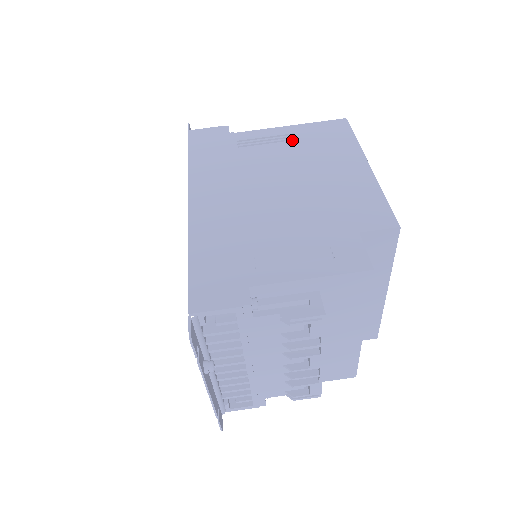
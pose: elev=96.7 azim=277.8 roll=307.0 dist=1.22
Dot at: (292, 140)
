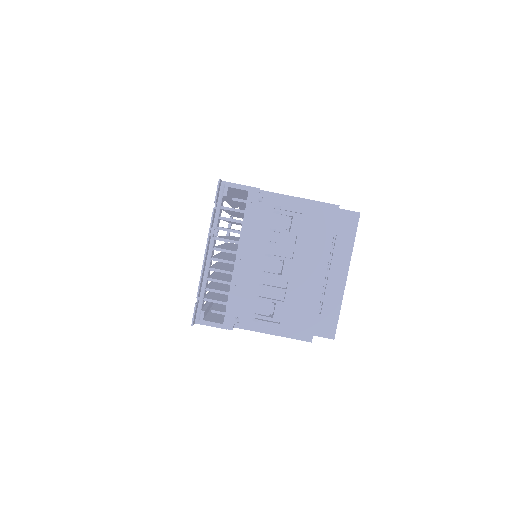
Dot at: occluded
